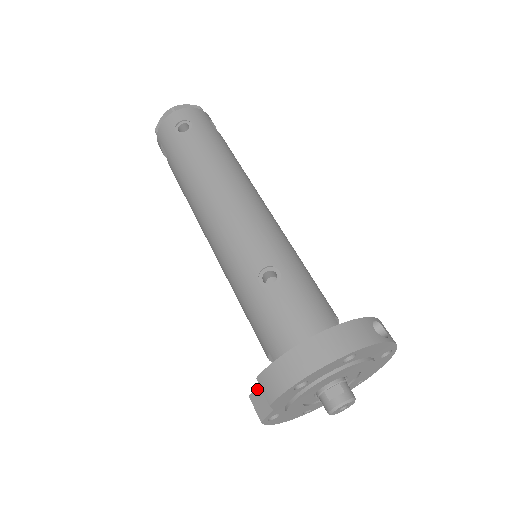
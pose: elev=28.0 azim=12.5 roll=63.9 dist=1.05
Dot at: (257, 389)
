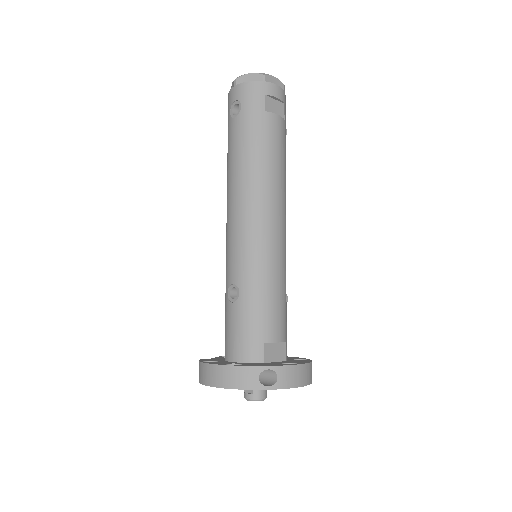
Dot at: occluded
